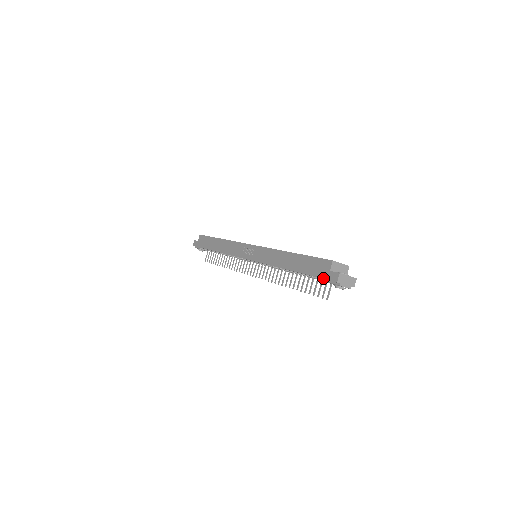
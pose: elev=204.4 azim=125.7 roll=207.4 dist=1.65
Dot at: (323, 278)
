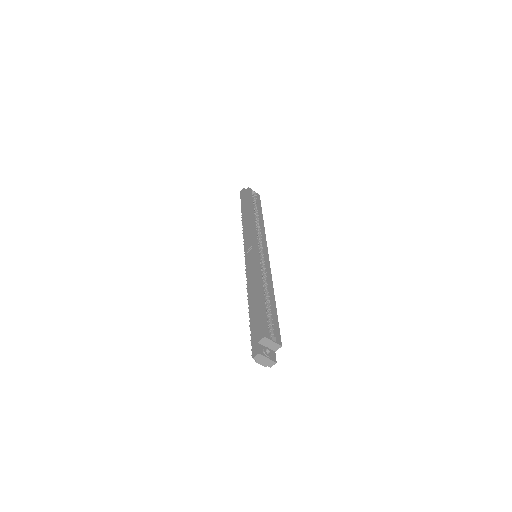
Dot at: (252, 342)
